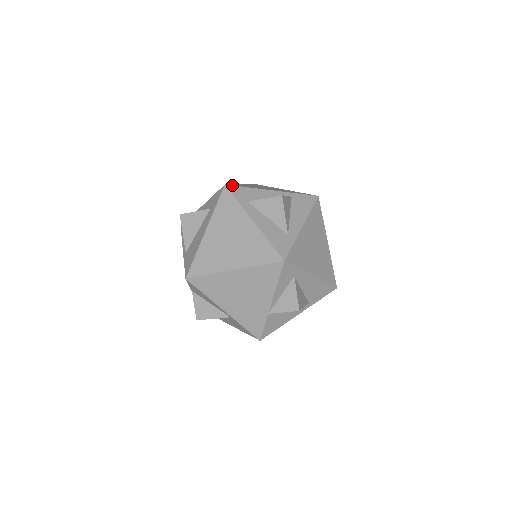
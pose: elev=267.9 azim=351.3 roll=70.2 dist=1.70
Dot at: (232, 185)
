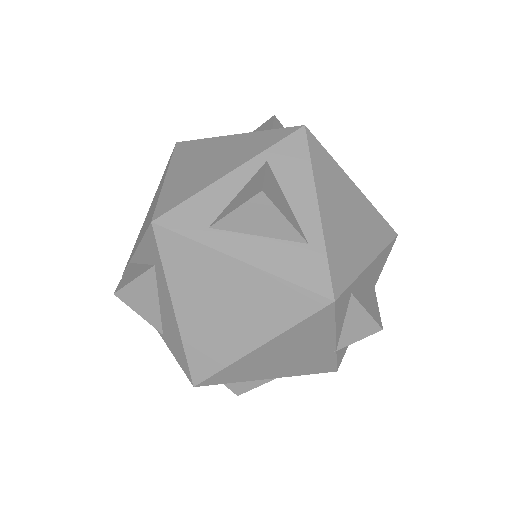
Dot at: (163, 214)
